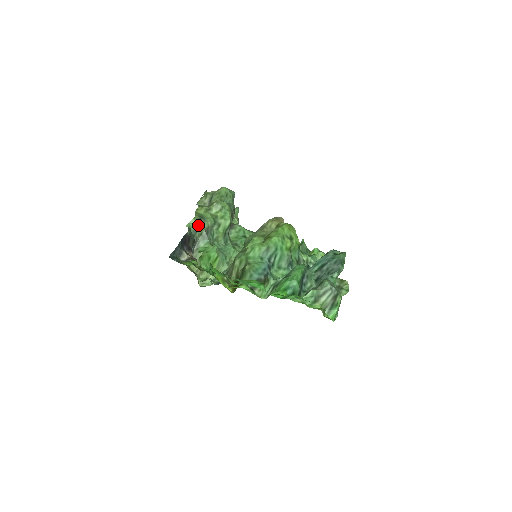
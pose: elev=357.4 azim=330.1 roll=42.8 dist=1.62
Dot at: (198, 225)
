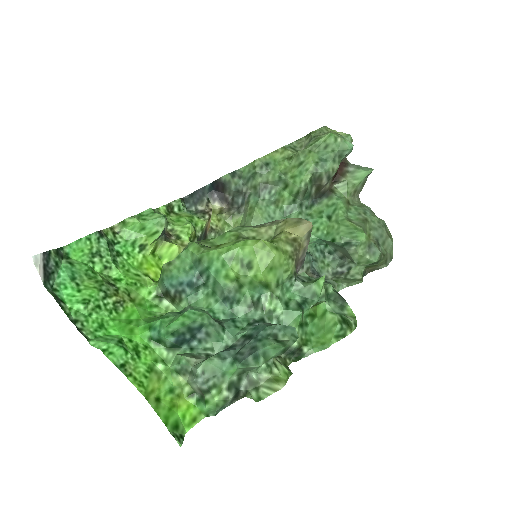
Dot at: (252, 173)
